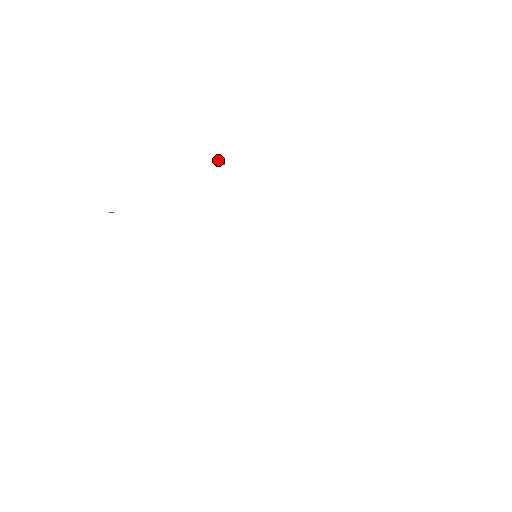
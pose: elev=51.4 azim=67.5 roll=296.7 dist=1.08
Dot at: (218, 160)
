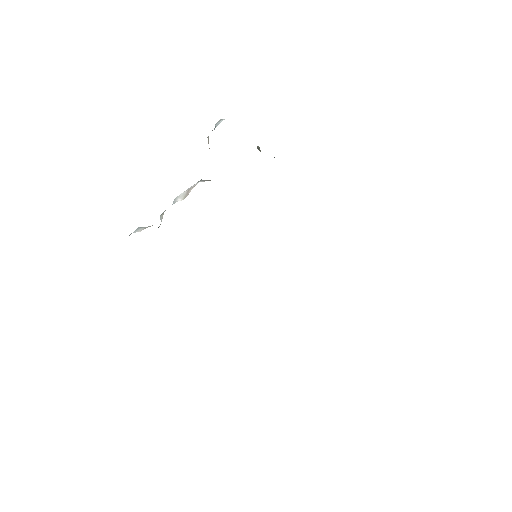
Dot at: (258, 147)
